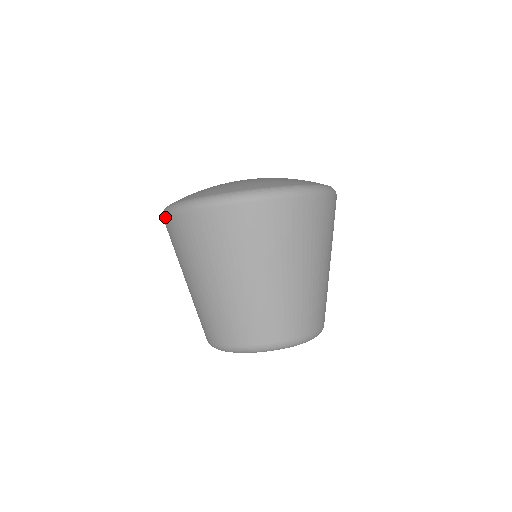
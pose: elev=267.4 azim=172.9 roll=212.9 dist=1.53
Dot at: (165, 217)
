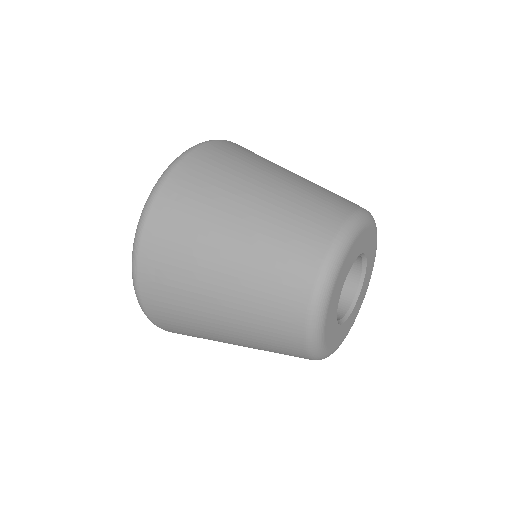
Dot at: (156, 325)
